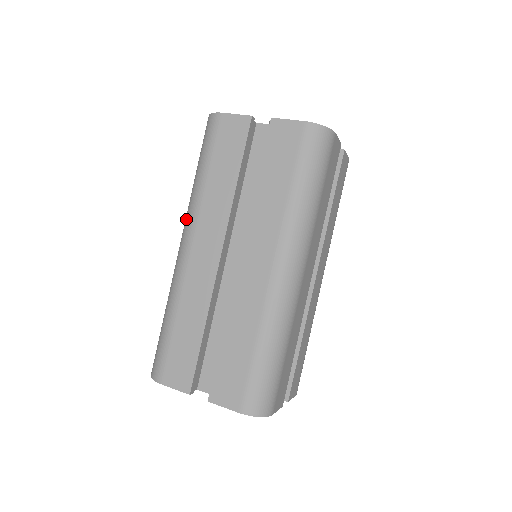
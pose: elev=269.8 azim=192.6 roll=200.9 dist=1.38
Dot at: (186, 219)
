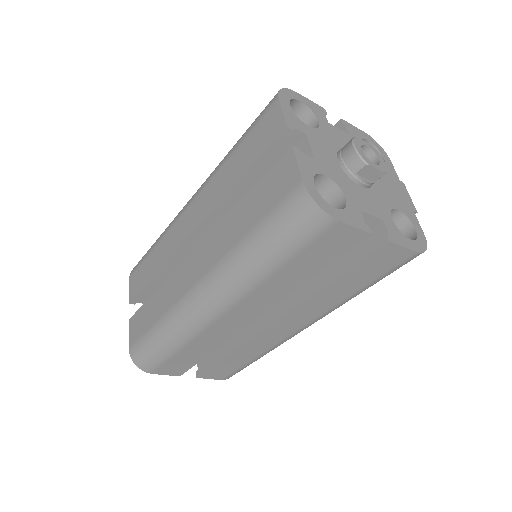
Dot at: occluded
